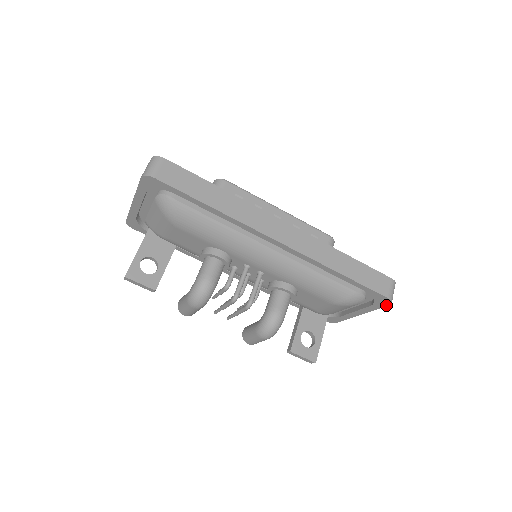
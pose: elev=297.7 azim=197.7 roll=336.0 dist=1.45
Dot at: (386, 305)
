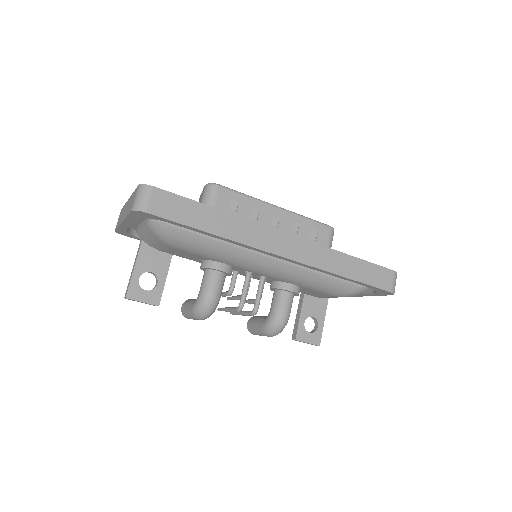
Dot at: occluded
